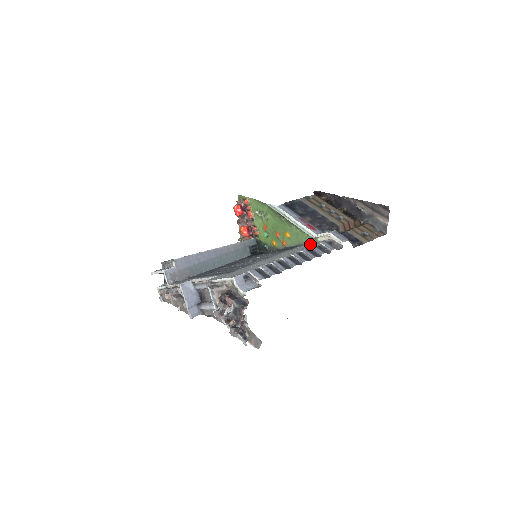
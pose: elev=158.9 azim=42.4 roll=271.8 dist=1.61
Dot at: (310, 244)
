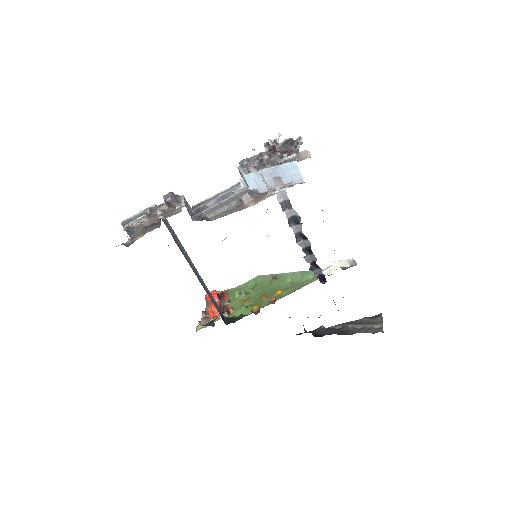
Dot at: occluded
